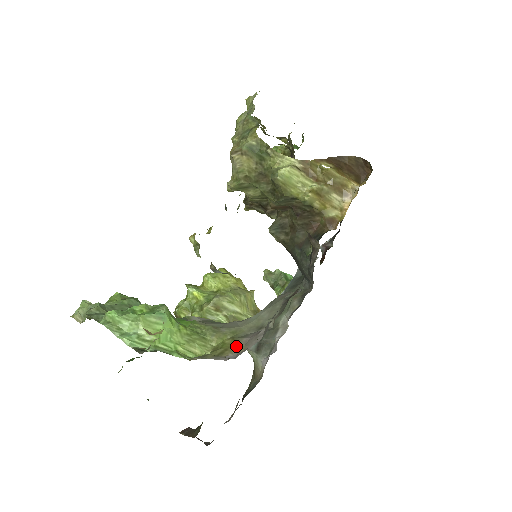
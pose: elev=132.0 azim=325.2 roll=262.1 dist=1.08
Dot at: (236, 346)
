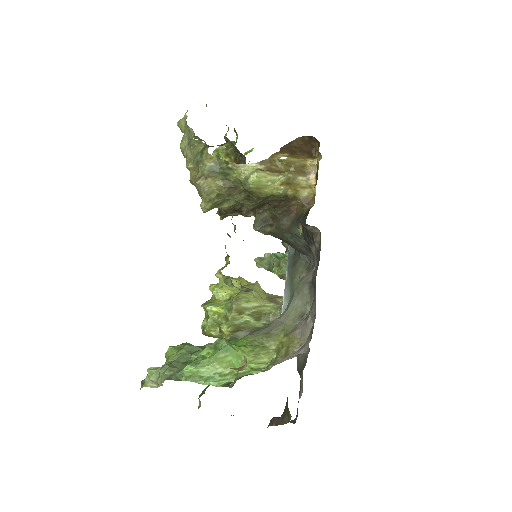
Dot at: (294, 340)
